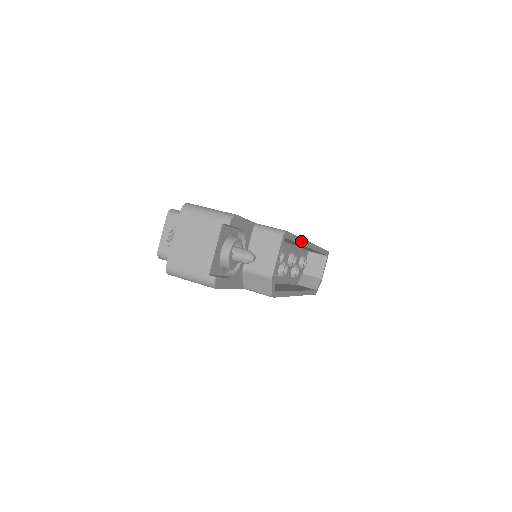
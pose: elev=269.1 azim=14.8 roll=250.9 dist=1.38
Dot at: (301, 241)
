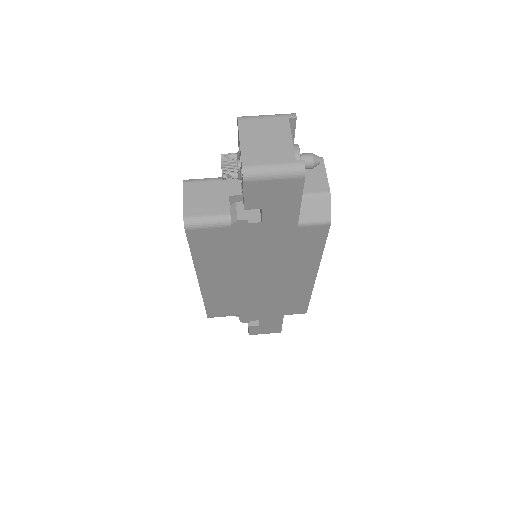
Dot at: occluded
